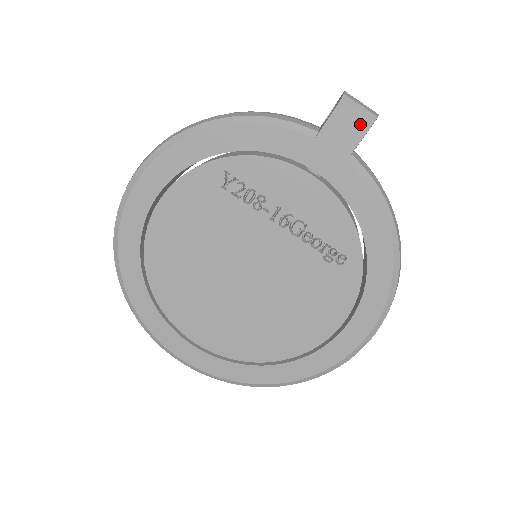
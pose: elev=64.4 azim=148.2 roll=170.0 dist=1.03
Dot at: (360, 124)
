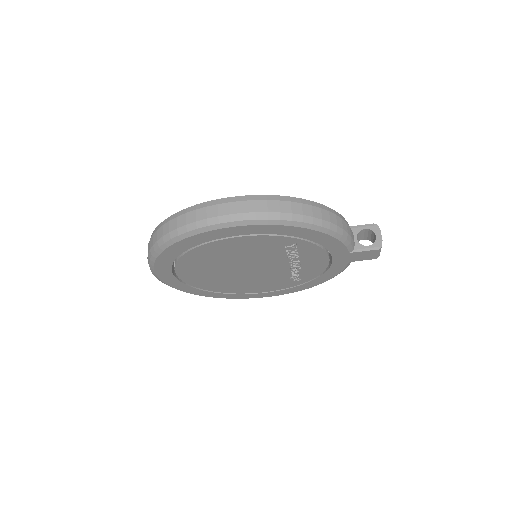
Dot at: (371, 257)
